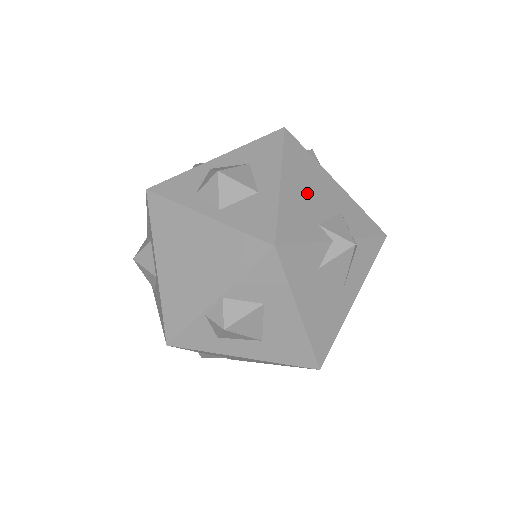
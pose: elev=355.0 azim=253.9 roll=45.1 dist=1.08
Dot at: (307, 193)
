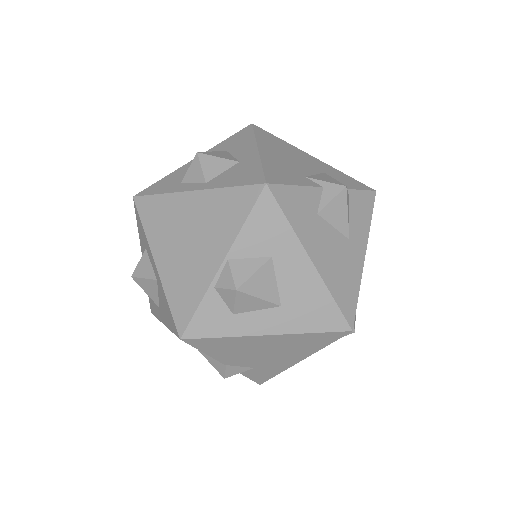
Dot at: (287, 159)
